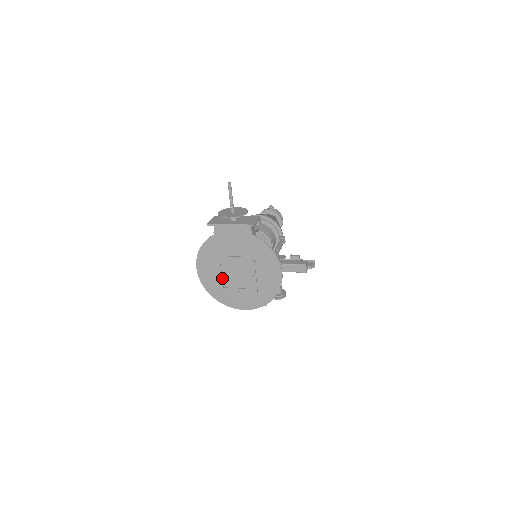
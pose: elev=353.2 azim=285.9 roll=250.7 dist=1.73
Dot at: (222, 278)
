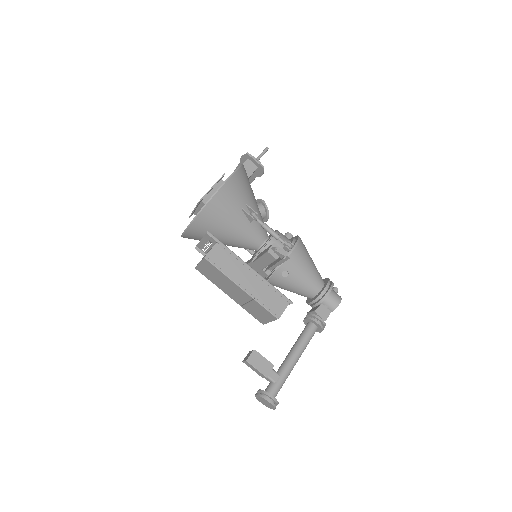
Dot at: occluded
